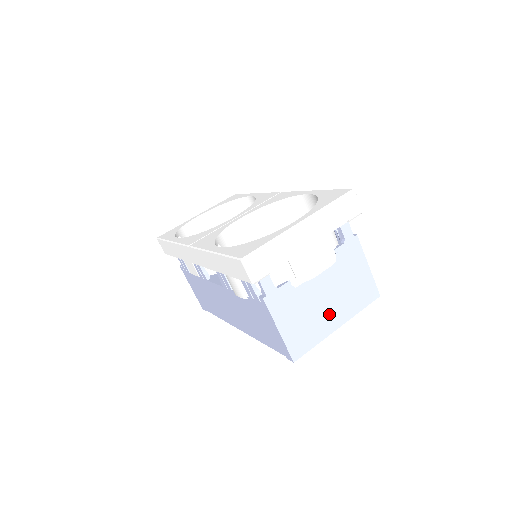
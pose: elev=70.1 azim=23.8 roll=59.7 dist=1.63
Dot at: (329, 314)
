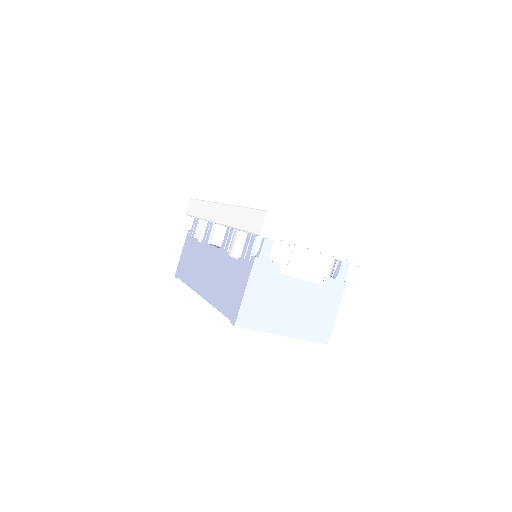
Dot at: (285, 318)
